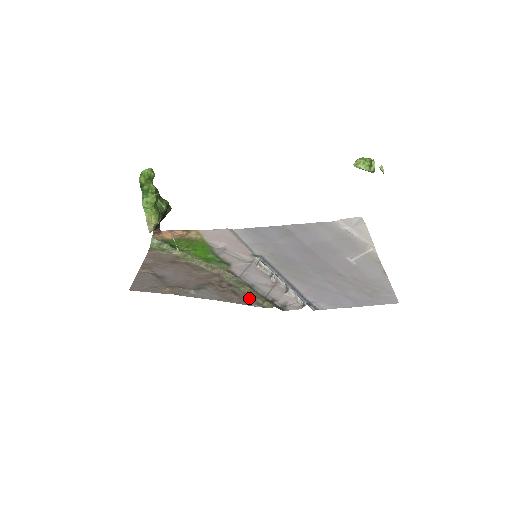
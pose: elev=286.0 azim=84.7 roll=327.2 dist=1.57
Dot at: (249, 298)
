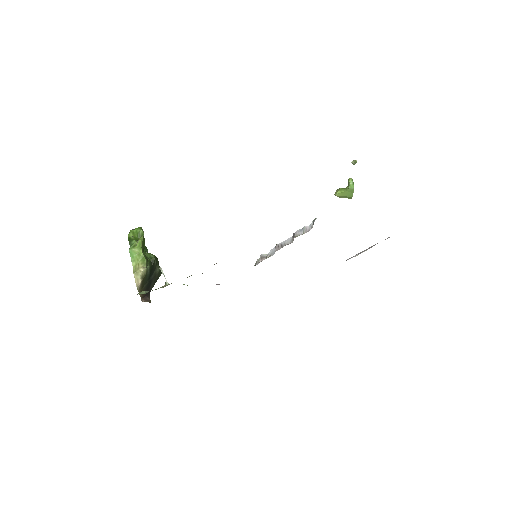
Dot at: occluded
